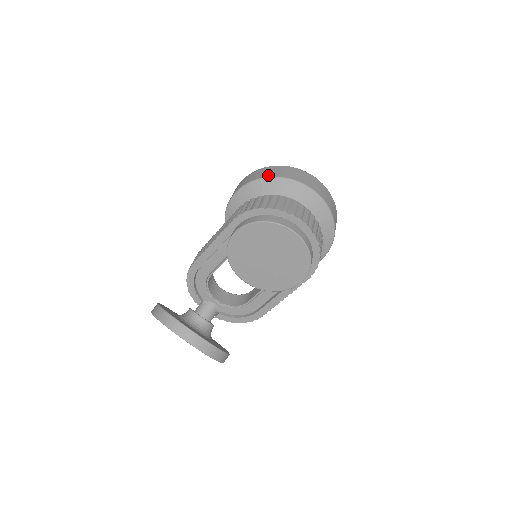
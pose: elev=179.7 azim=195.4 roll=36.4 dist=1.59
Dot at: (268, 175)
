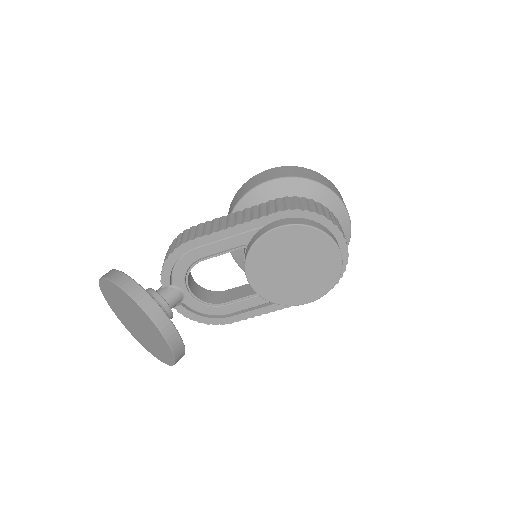
Dot at: (314, 178)
